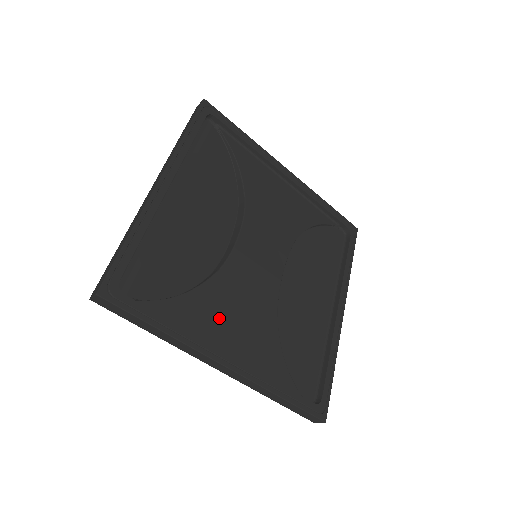
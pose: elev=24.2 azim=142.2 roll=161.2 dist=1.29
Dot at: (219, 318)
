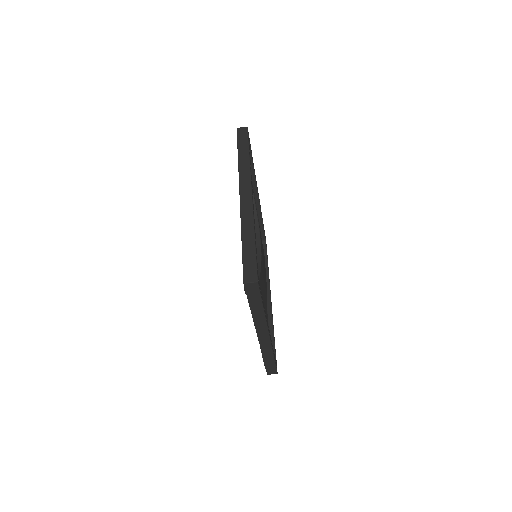
Dot at: occluded
